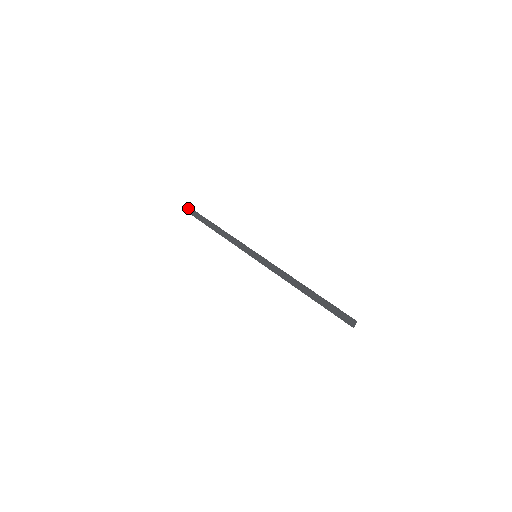
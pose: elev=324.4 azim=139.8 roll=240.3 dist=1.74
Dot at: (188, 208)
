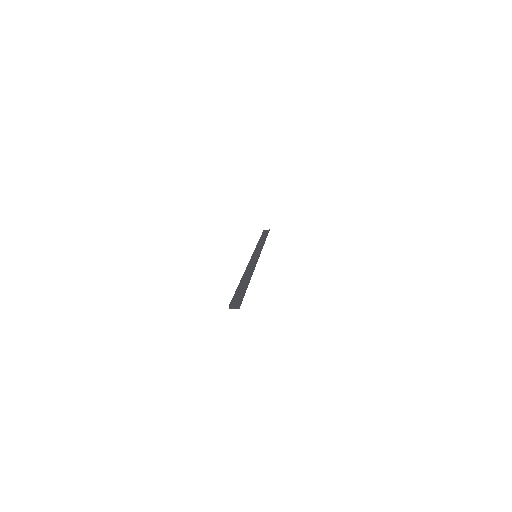
Dot at: (268, 230)
